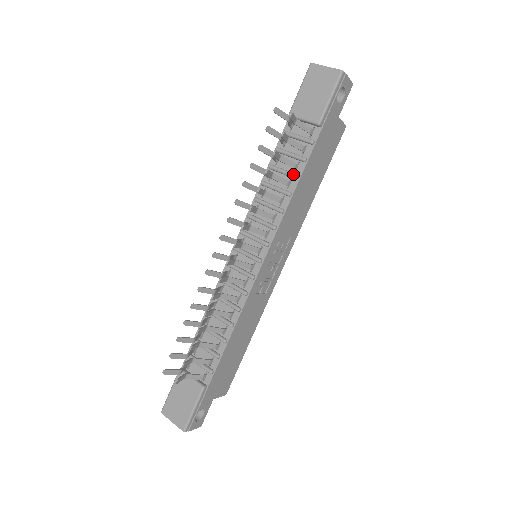
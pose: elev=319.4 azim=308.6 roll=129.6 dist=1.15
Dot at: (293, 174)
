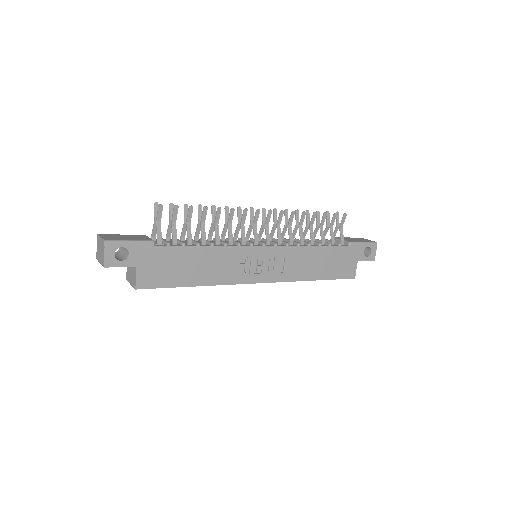
Dot at: occluded
